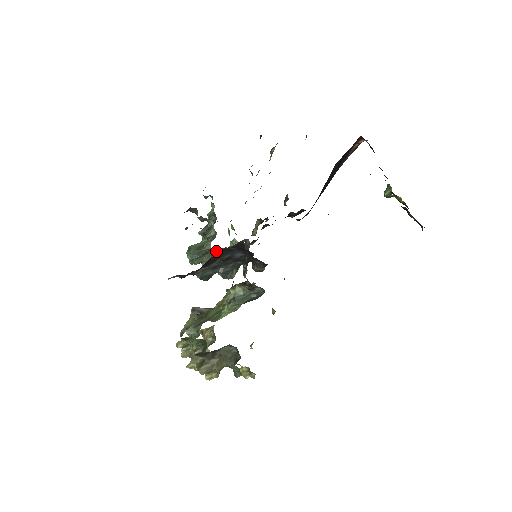
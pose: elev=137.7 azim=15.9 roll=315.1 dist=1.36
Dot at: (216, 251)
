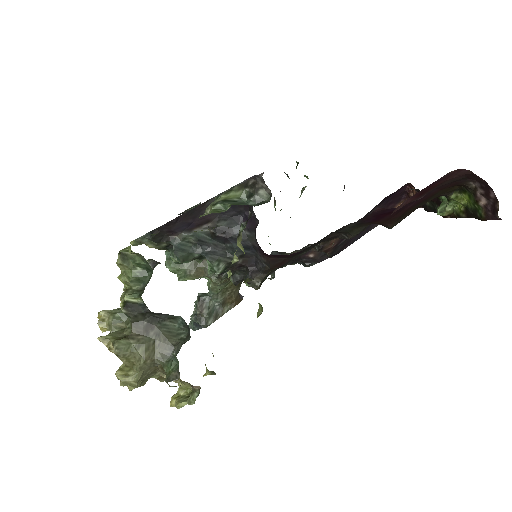
Dot at: (204, 259)
